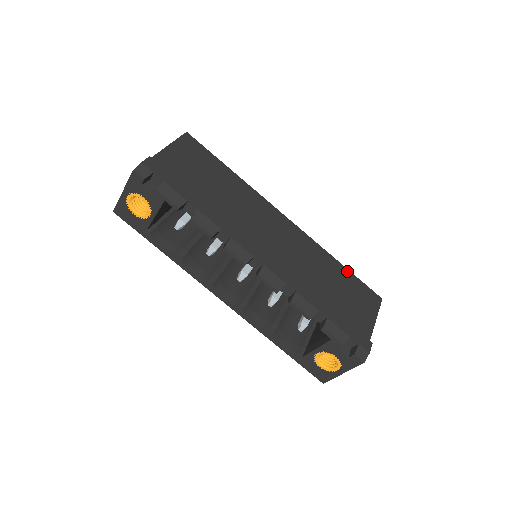
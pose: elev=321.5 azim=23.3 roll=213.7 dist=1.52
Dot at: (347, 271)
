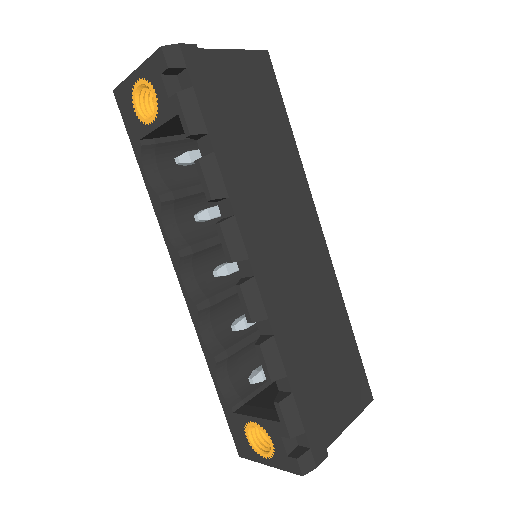
Dot at: (353, 342)
